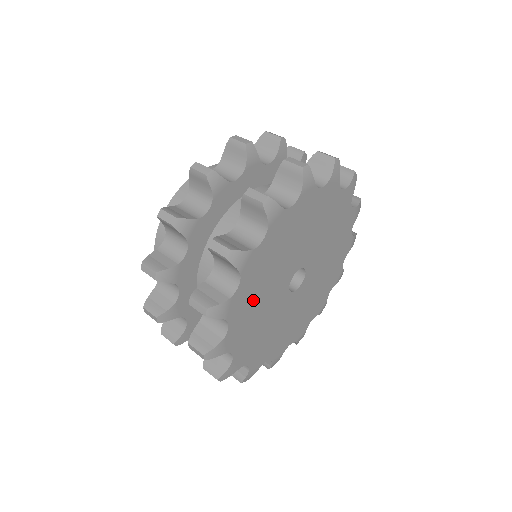
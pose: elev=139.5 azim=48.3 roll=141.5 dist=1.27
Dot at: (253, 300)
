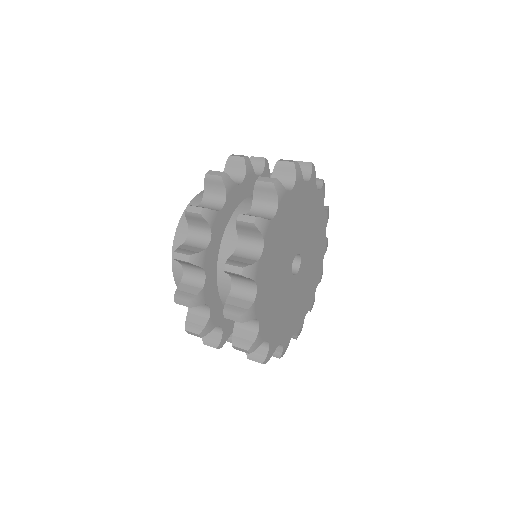
Dot at: (286, 223)
